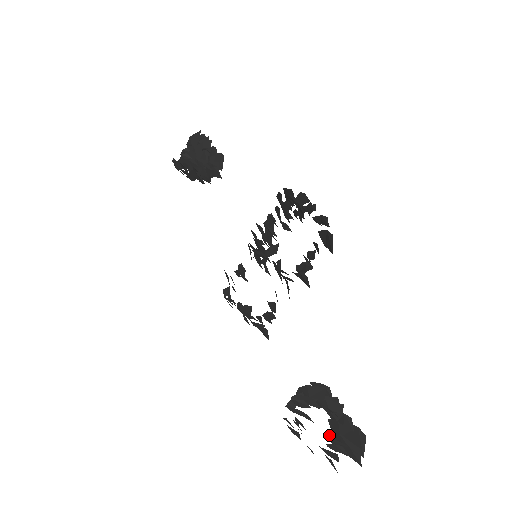
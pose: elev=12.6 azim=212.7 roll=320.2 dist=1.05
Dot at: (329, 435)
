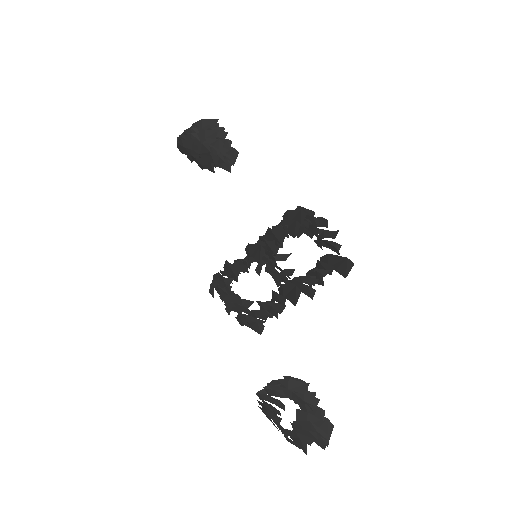
Dot at: (296, 422)
